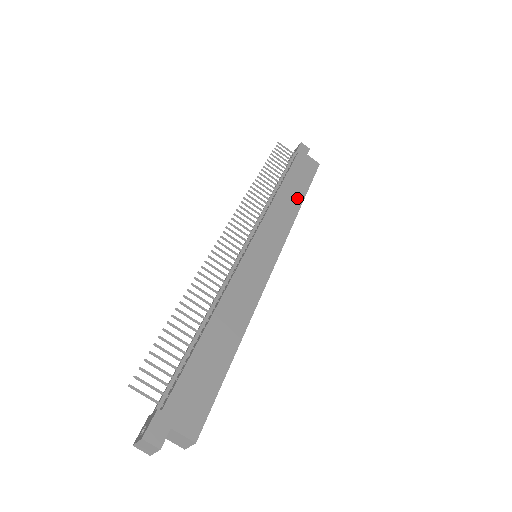
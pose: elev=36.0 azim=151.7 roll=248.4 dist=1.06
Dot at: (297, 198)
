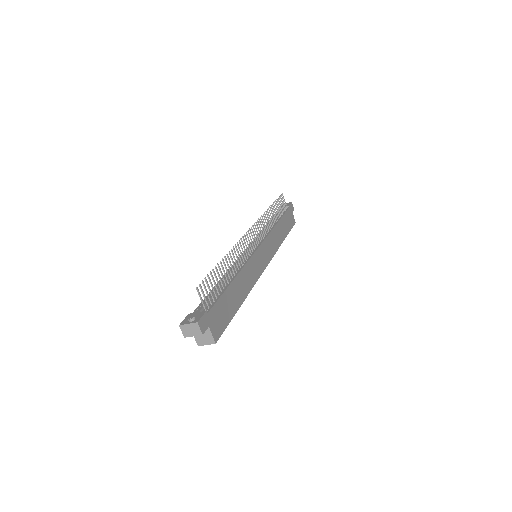
Dot at: (283, 236)
